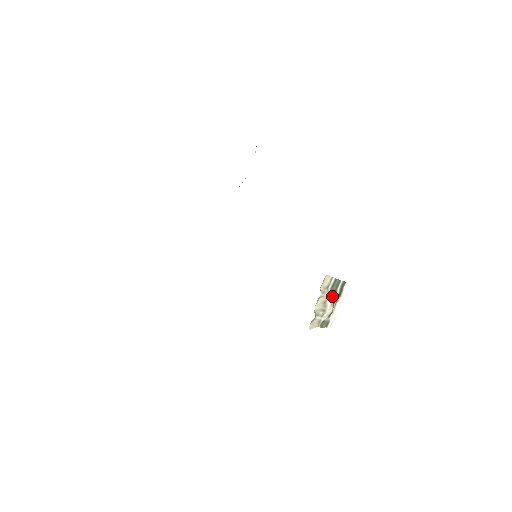
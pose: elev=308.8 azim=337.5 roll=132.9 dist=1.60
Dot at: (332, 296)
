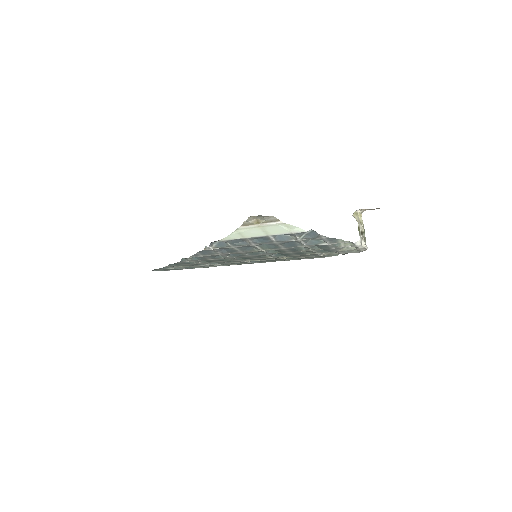
Dot at: occluded
